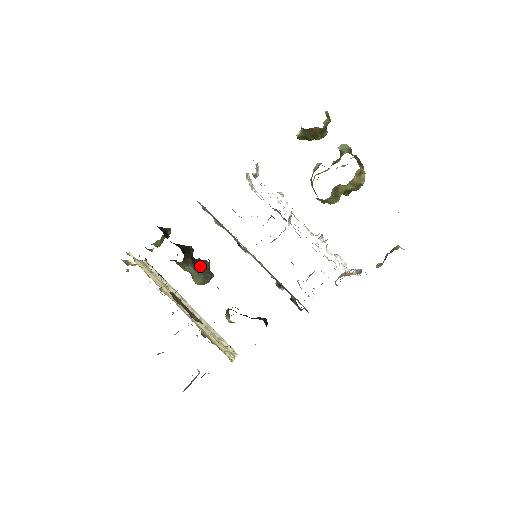
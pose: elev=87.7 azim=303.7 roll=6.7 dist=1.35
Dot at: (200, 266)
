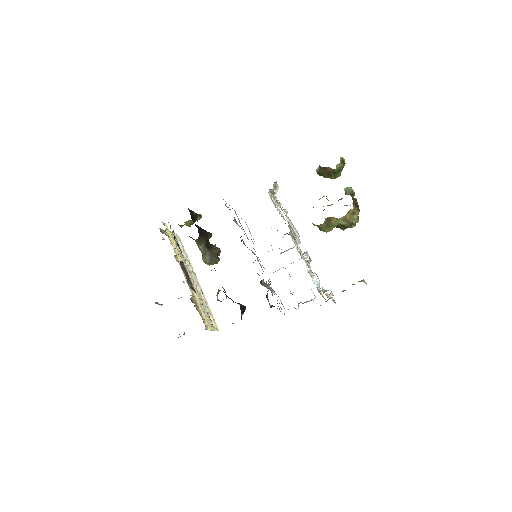
Dot at: (211, 249)
